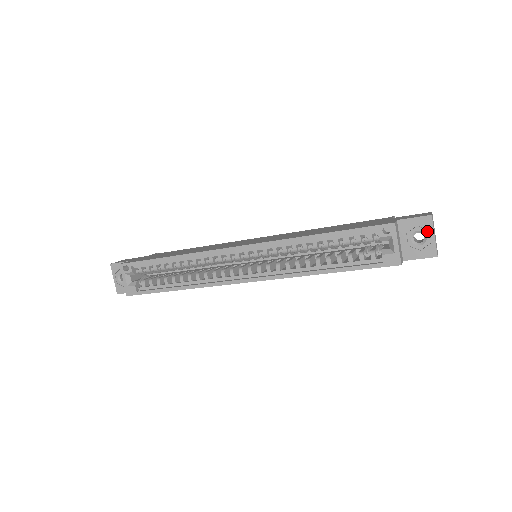
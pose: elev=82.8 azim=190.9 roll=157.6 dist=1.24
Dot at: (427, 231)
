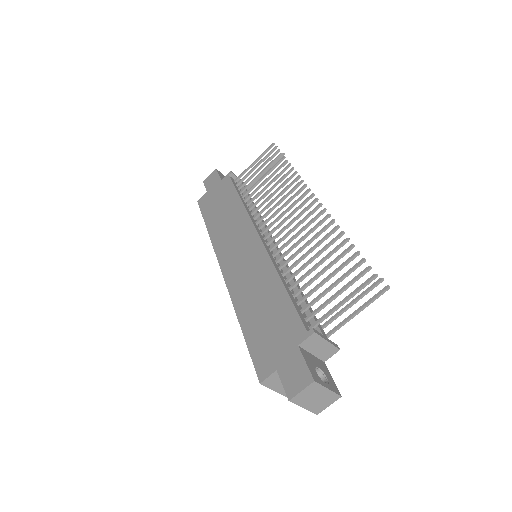
Dot at: occluded
